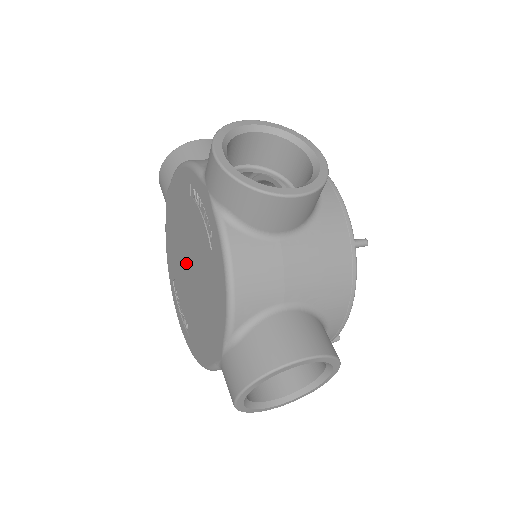
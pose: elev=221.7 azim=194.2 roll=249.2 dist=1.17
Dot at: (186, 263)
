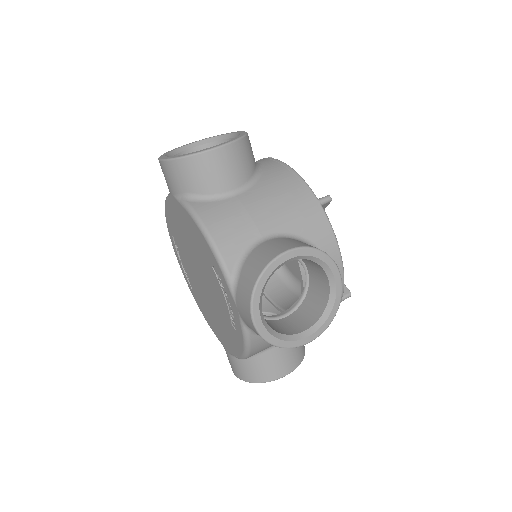
Dot at: (196, 269)
